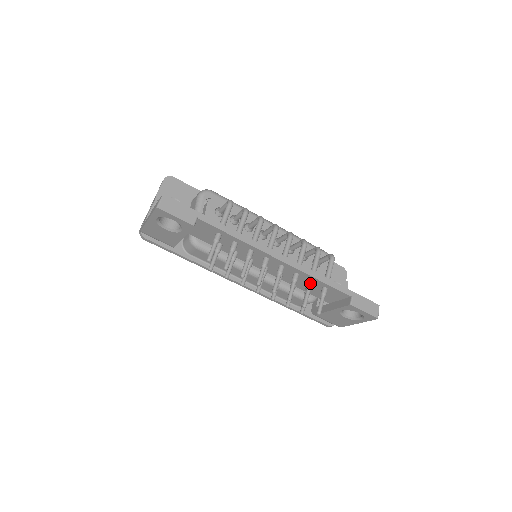
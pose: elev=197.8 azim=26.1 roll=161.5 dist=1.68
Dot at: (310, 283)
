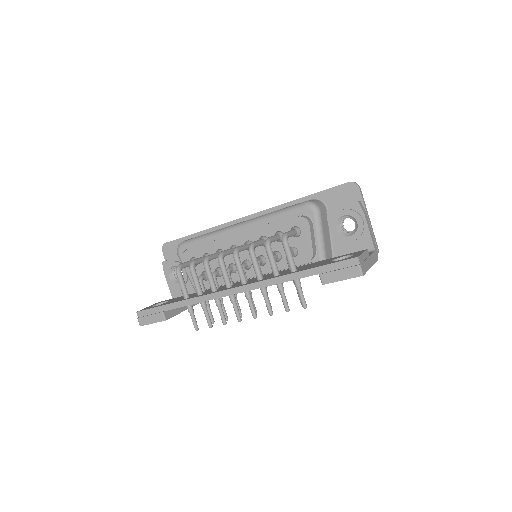
Dot at: (277, 287)
